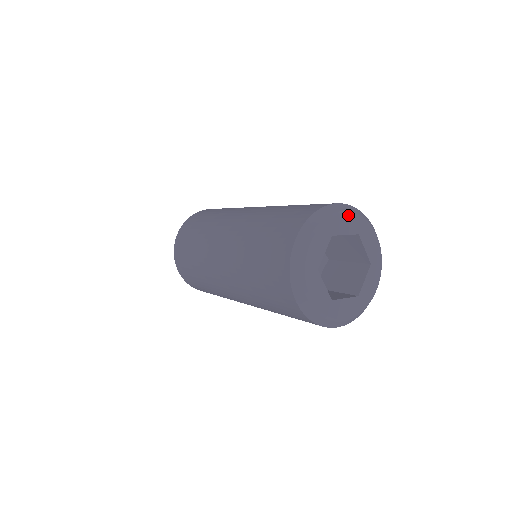
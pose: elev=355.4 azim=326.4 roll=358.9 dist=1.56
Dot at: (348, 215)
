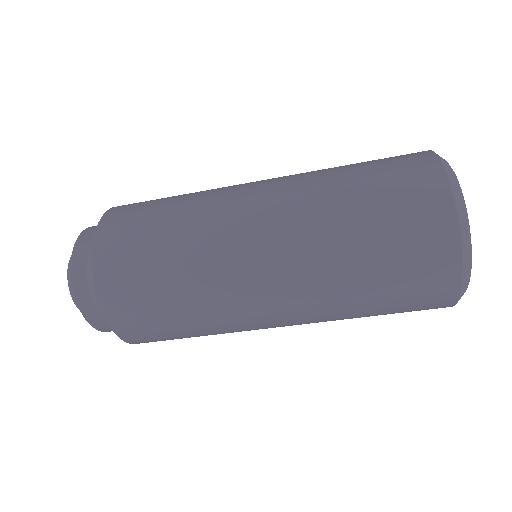
Dot at: occluded
